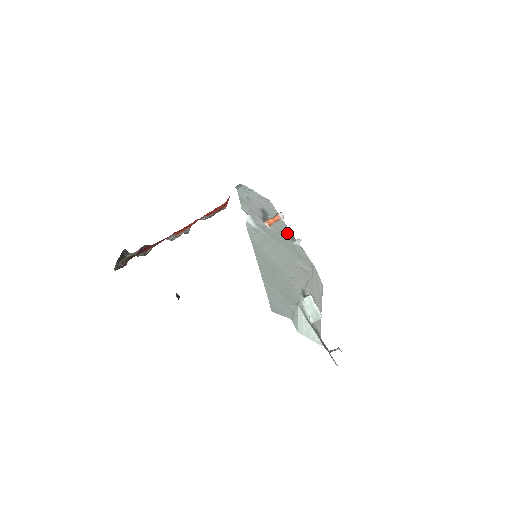
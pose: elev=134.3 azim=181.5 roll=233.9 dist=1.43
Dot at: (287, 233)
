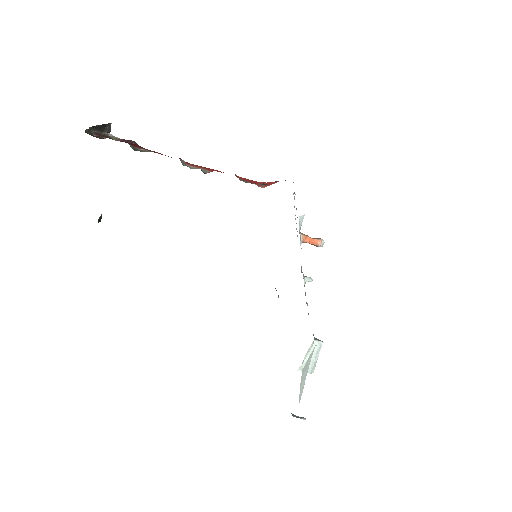
Dot at: occluded
